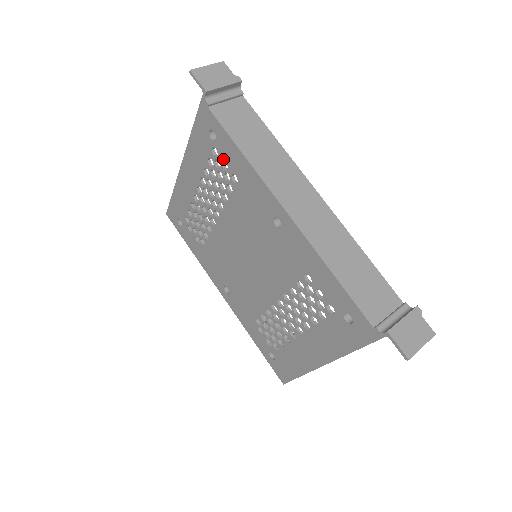
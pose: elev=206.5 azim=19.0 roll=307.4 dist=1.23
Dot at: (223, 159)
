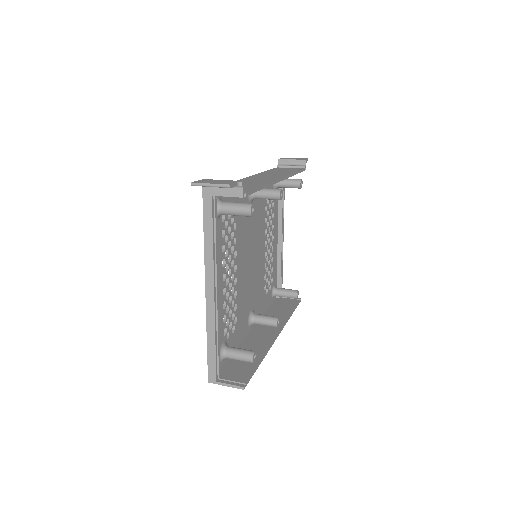
Dot at: occluded
